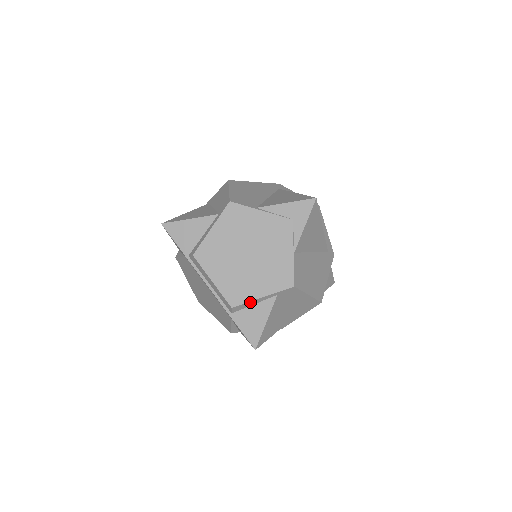
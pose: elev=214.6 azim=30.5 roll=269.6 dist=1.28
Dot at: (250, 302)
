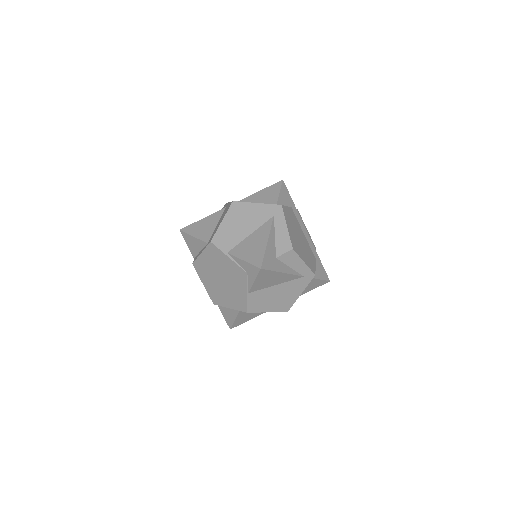
Dot at: (224, 306)
